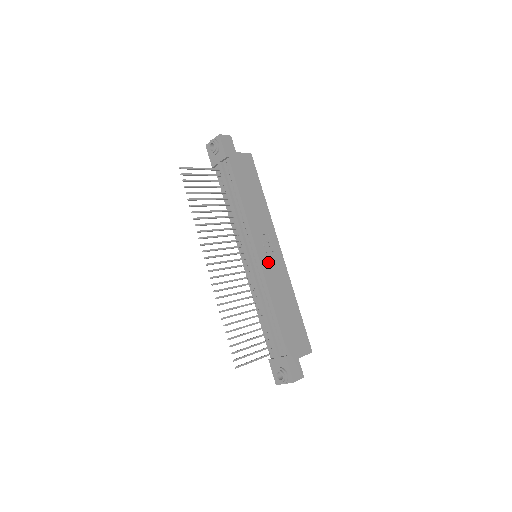
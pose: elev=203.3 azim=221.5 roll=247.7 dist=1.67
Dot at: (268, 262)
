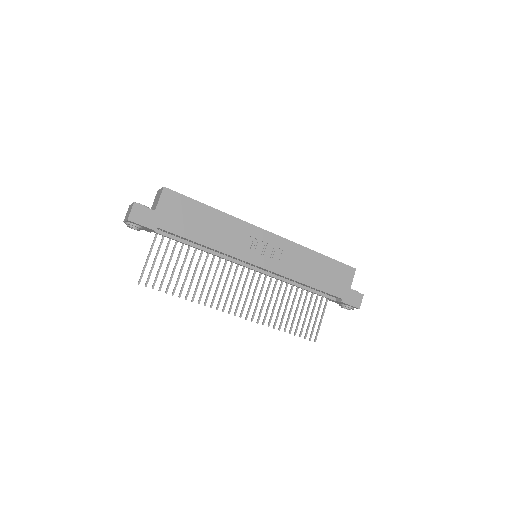
Dot at: (271, 258)
